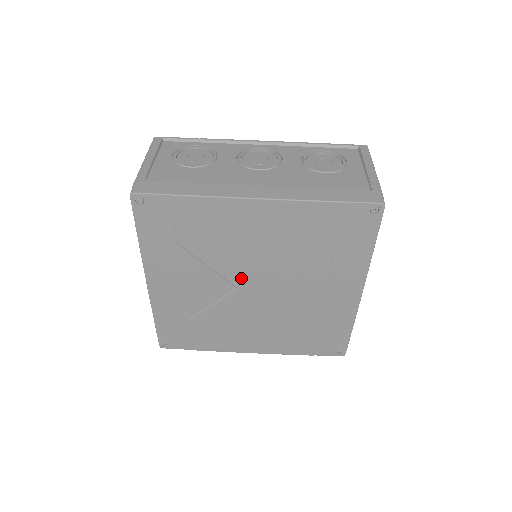
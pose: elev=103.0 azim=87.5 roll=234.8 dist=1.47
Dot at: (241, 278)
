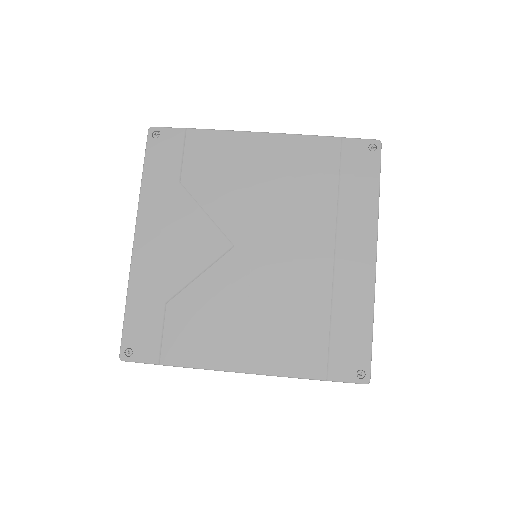
Dot at: (239, 230)
